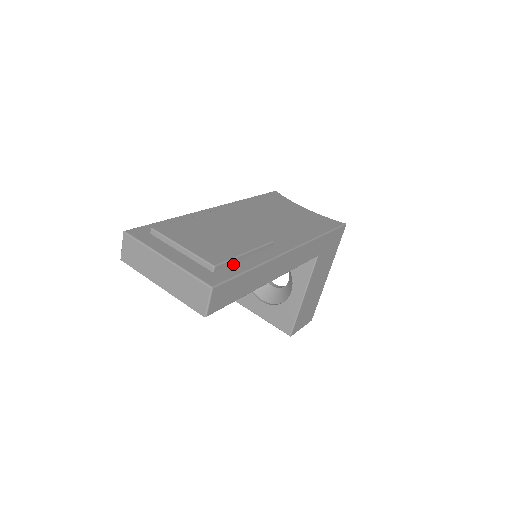
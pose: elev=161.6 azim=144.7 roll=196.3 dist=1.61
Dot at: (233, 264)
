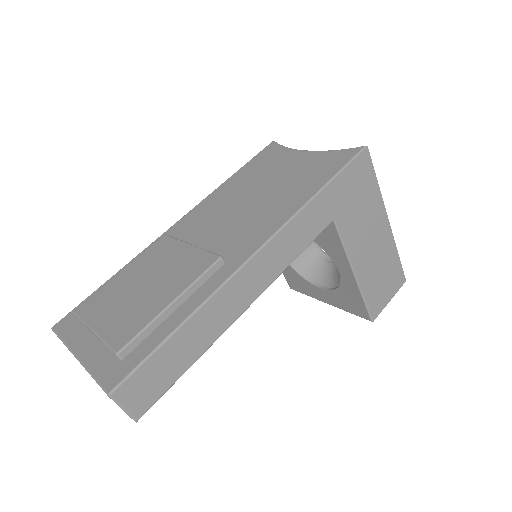
Dot at: (155, 330)
